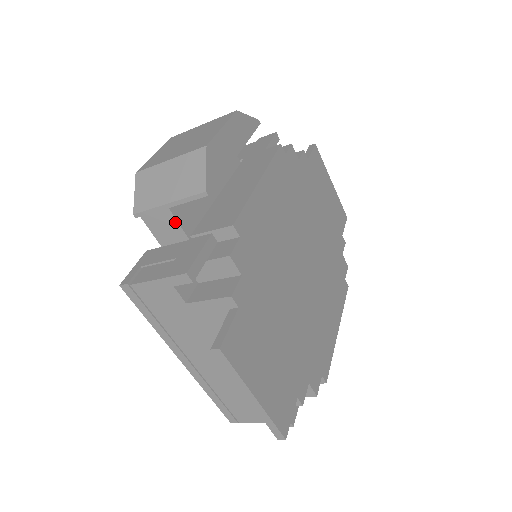
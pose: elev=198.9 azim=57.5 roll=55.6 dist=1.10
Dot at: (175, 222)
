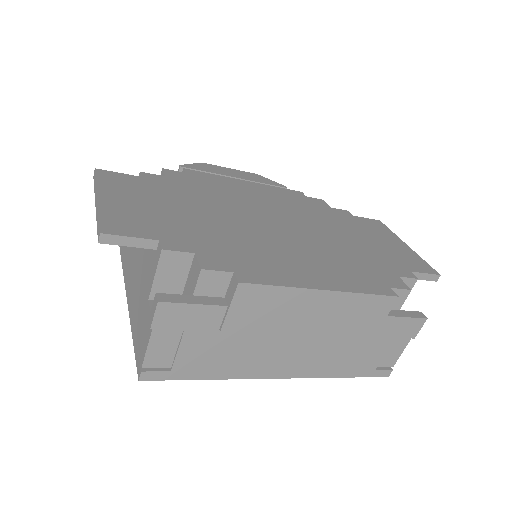
Dot at: occluded
